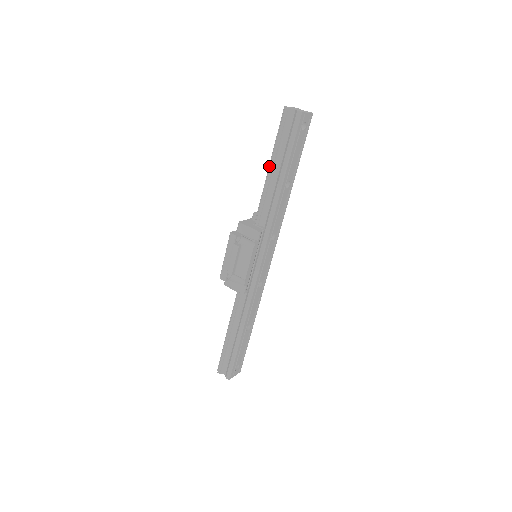
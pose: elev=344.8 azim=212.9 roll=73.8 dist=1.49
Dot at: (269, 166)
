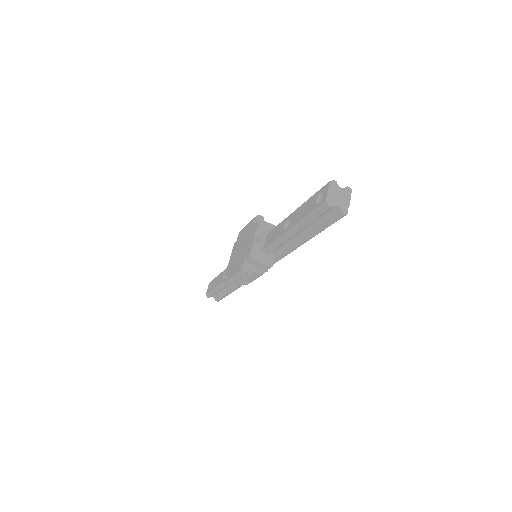
Dot at: (291, 229)
